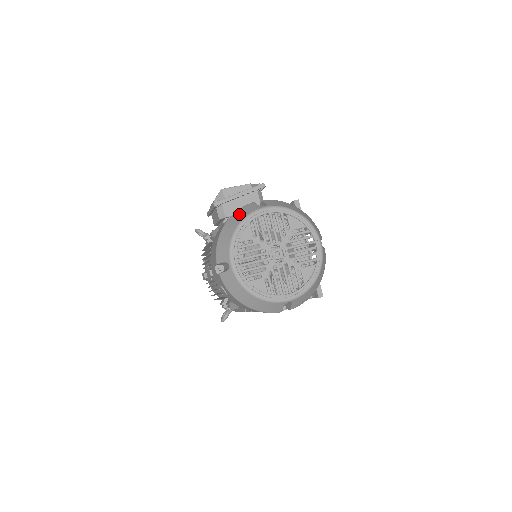
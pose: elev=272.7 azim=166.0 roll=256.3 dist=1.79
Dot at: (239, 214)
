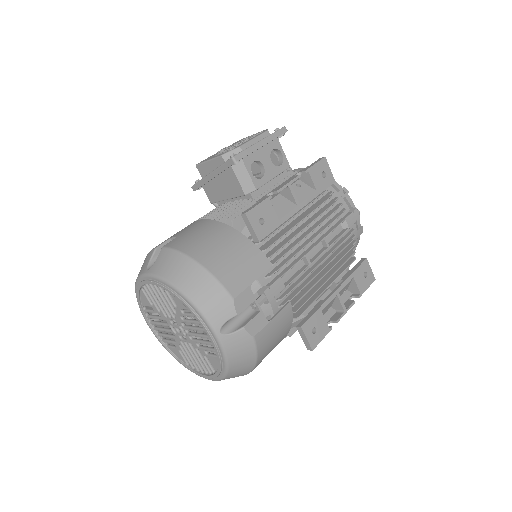
Dot at: (141, 267)
